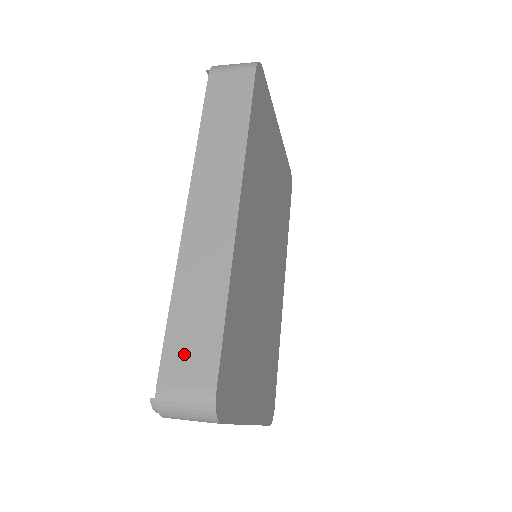
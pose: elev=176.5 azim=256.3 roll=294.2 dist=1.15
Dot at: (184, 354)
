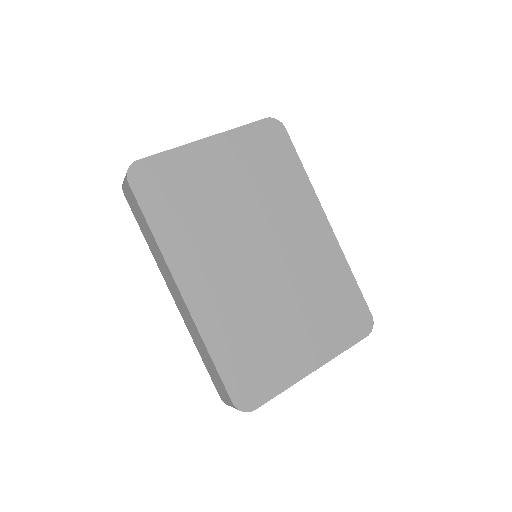
Dot at: (216, 383)
